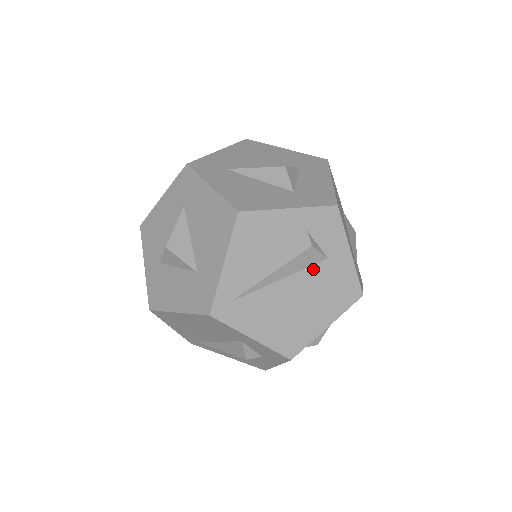
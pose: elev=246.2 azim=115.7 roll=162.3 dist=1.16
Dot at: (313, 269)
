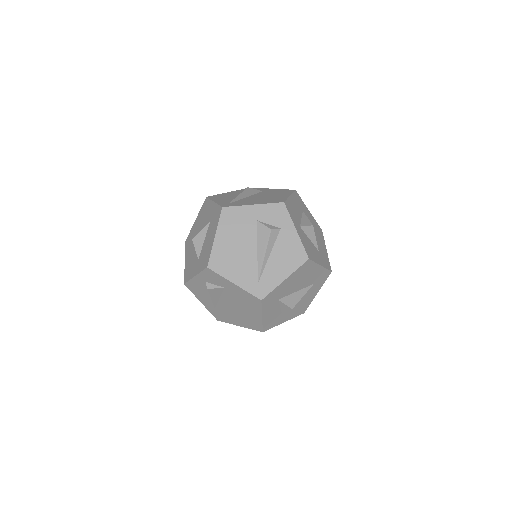
Dot at: (259, 193)
